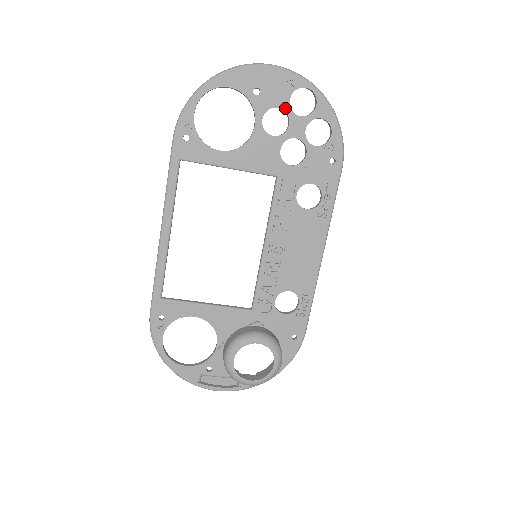
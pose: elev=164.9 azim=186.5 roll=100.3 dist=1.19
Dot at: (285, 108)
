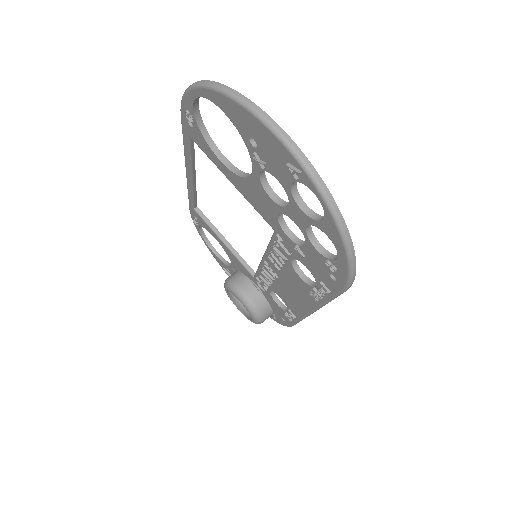
Dot at: (285, 187)
